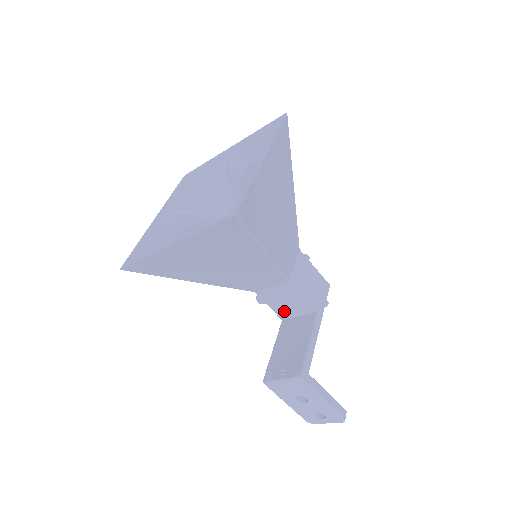
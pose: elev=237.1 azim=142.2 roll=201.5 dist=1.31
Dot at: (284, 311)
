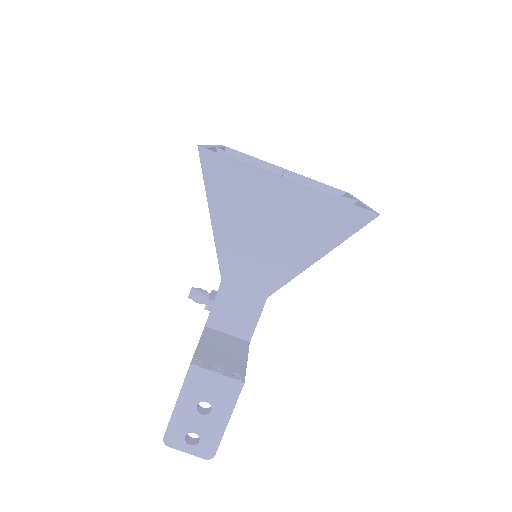
Dot at: (222, 319)
